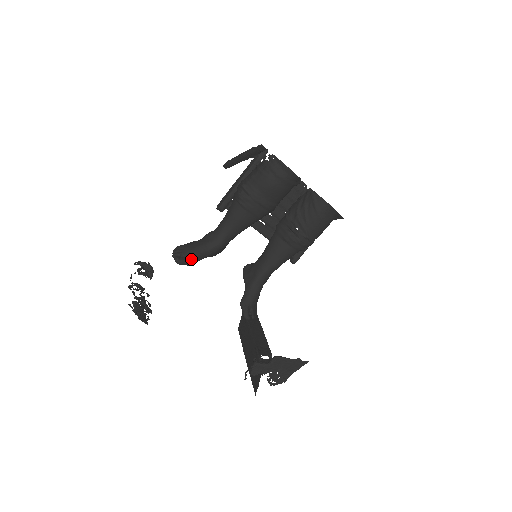
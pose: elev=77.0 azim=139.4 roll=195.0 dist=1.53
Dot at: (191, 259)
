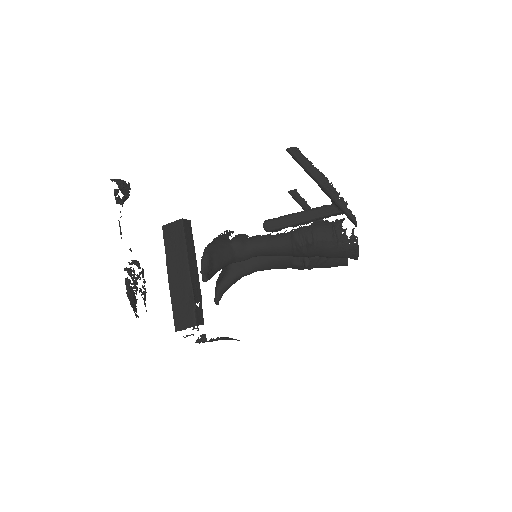
Dot at: occluded
